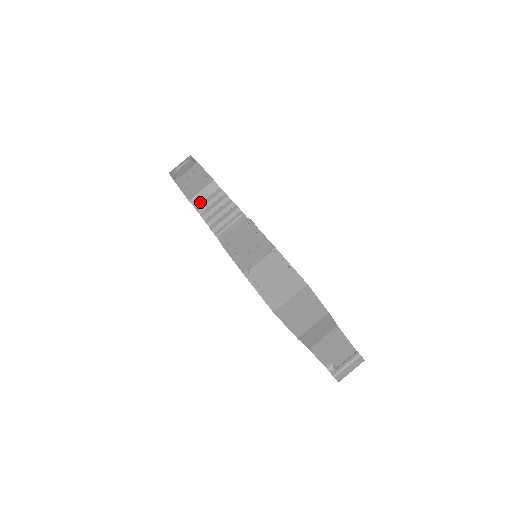
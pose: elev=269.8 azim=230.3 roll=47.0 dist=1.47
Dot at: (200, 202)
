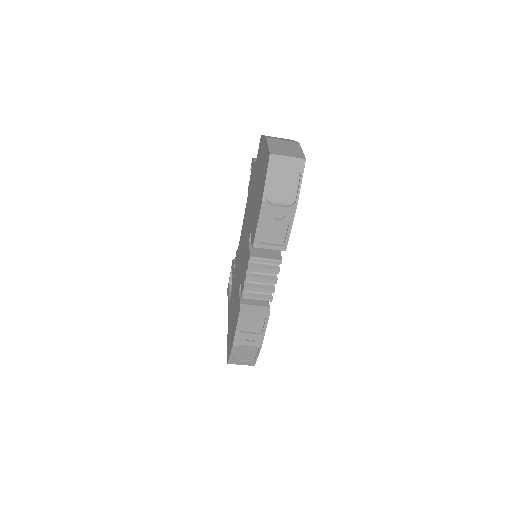
Dot at: occluded
